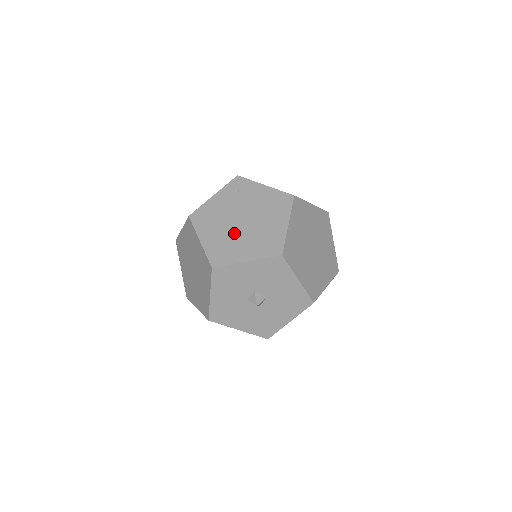
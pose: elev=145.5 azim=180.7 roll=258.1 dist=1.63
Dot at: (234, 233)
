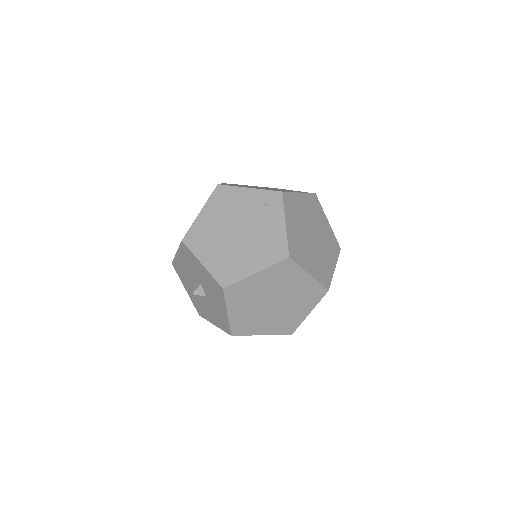
Dot at: (222, 234)
